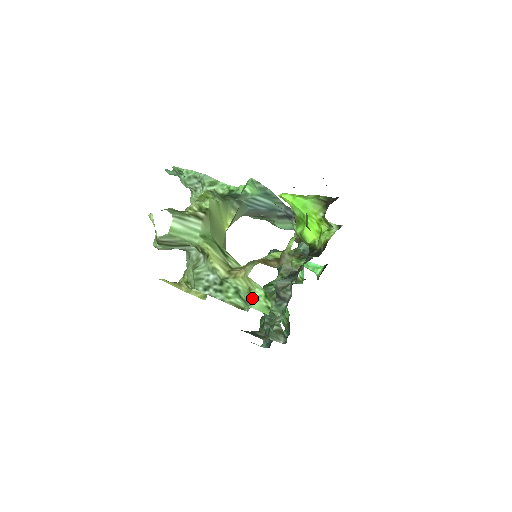
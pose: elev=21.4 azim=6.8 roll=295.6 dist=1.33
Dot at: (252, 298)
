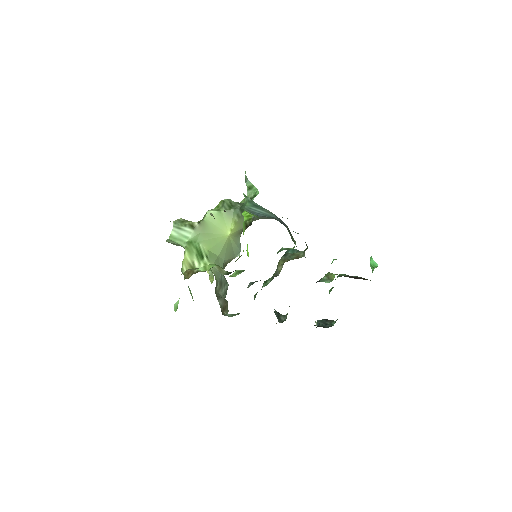
Dot at: occluded
